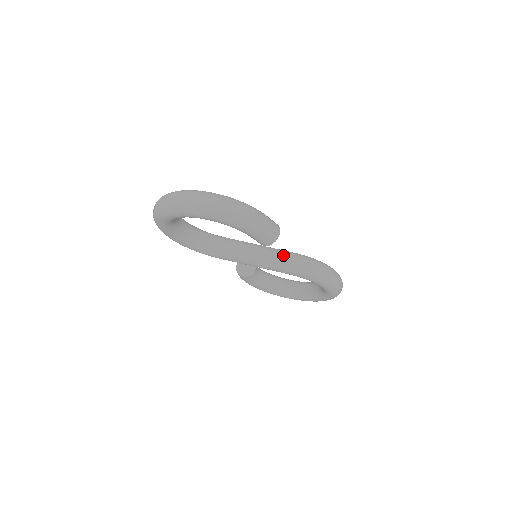
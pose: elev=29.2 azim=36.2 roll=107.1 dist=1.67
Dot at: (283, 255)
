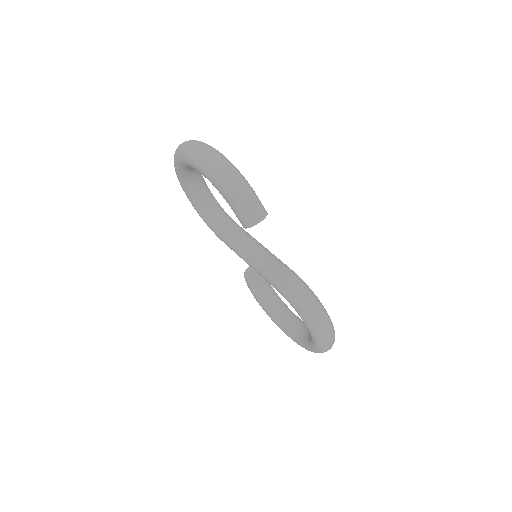
Dot at: (277, 264)
